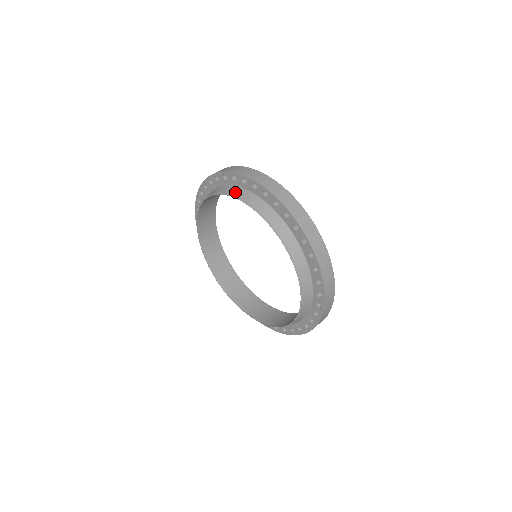
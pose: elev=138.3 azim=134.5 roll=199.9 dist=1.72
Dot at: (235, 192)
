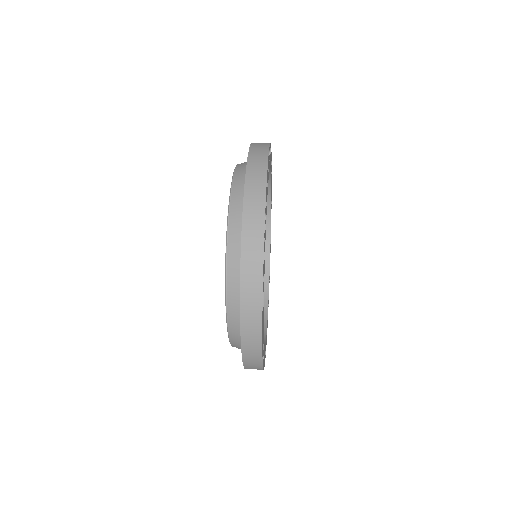
Dot at: (240, 169)
